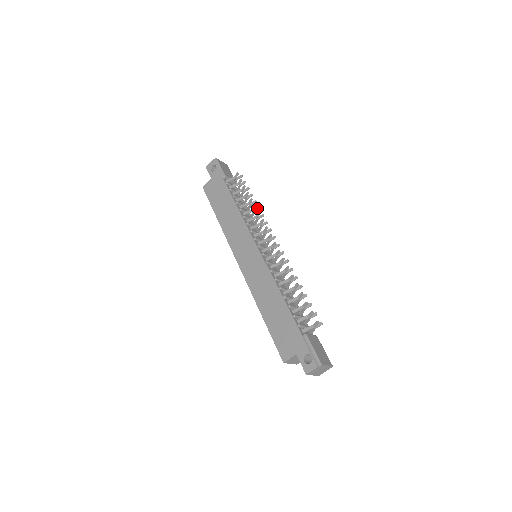
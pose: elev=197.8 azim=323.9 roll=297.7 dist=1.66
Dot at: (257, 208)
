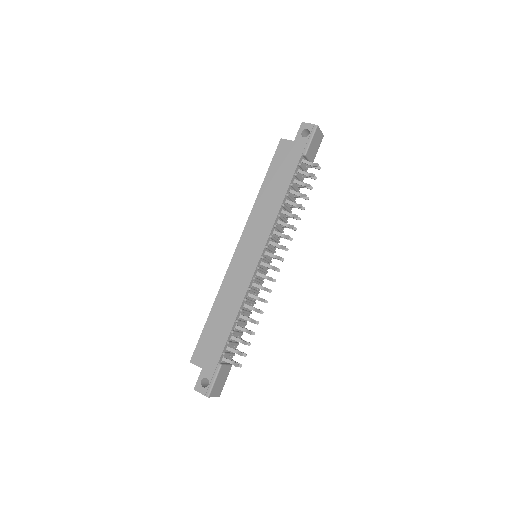
Dot at: (298, 217)
